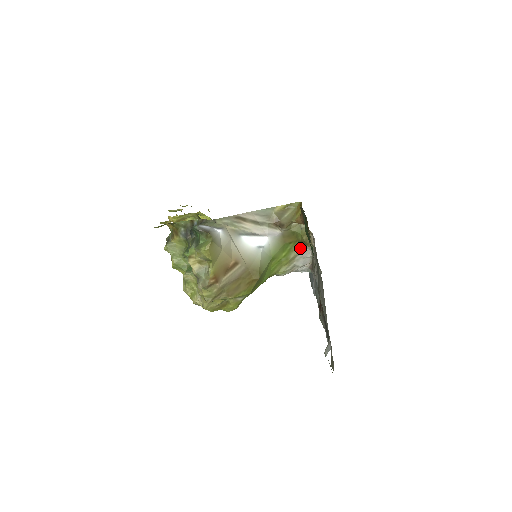
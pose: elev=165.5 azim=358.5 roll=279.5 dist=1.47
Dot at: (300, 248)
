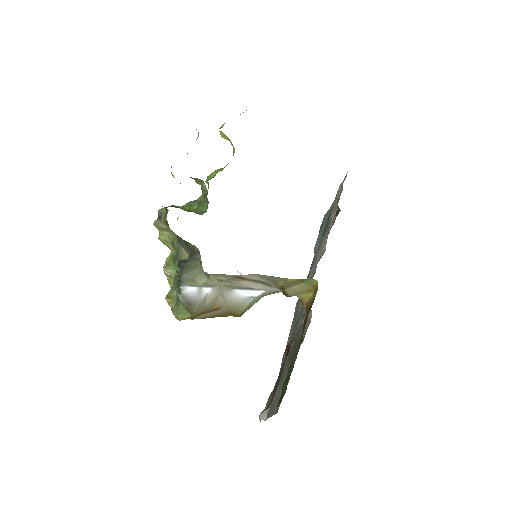
Dot at: occluded
